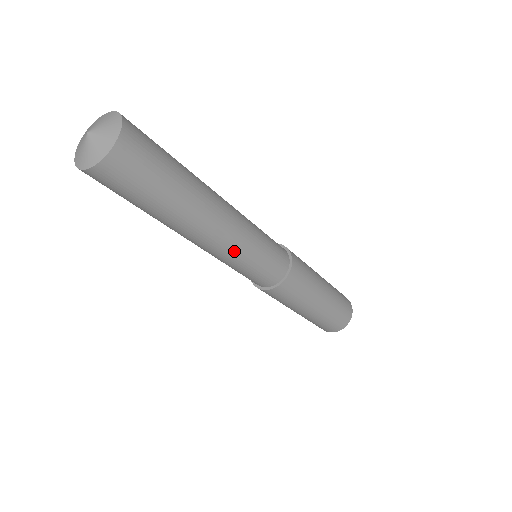
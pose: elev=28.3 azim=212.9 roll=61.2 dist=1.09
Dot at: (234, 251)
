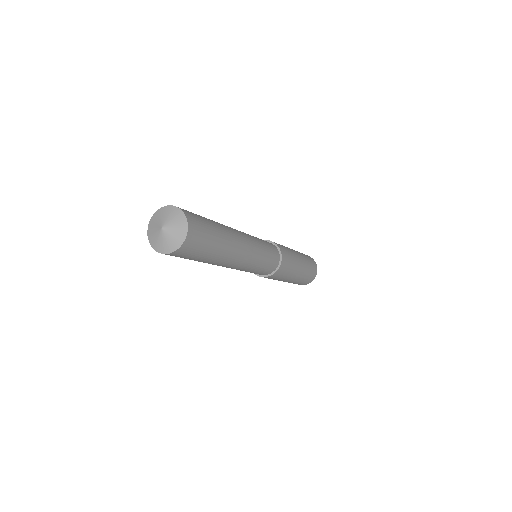
Dot at: (253, 260)
